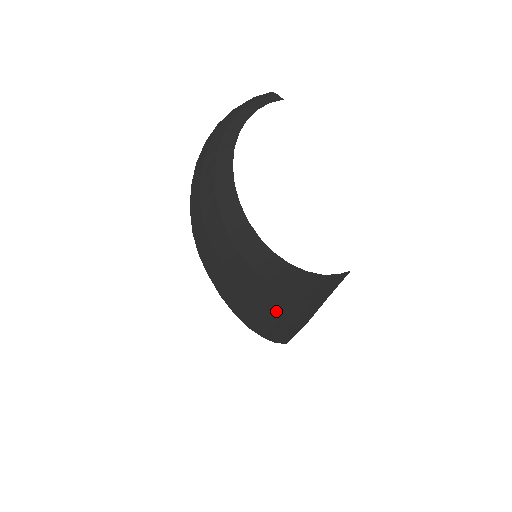
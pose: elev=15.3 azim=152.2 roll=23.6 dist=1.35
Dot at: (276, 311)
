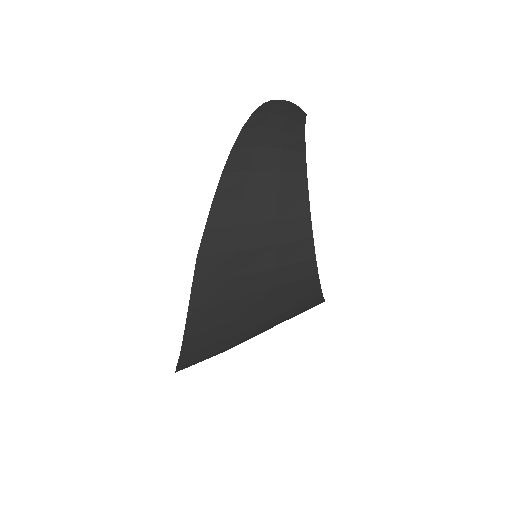
Dot at: (240, 325)
